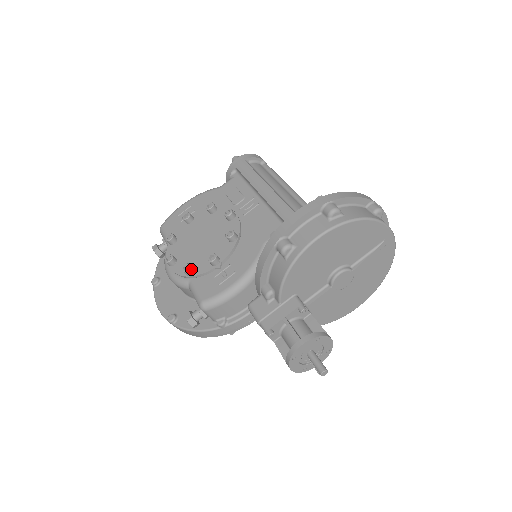
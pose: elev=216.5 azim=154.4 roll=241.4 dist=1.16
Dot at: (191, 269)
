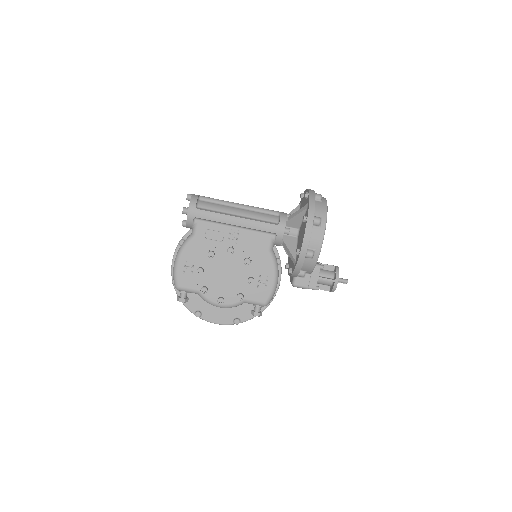
Dot at: (243, 295)
